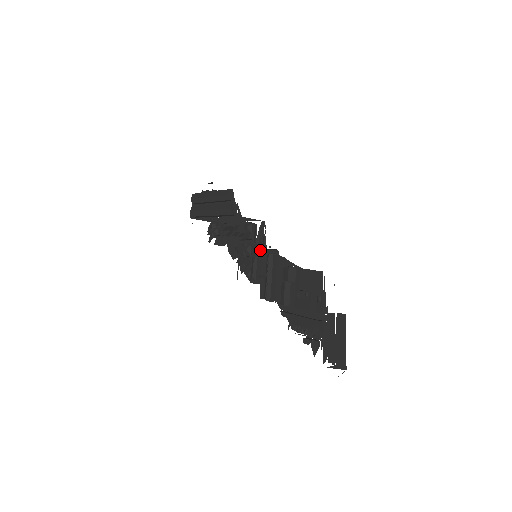
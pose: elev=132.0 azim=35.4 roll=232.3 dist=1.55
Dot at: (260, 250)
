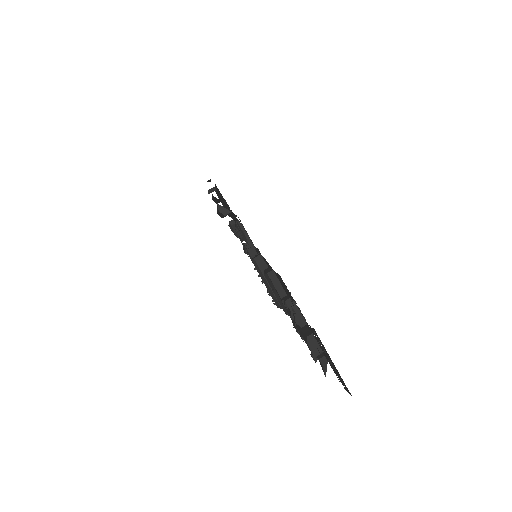
Dot at: (255, 248)
